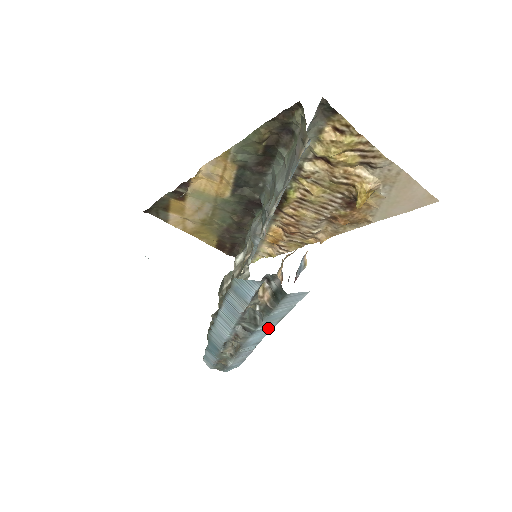
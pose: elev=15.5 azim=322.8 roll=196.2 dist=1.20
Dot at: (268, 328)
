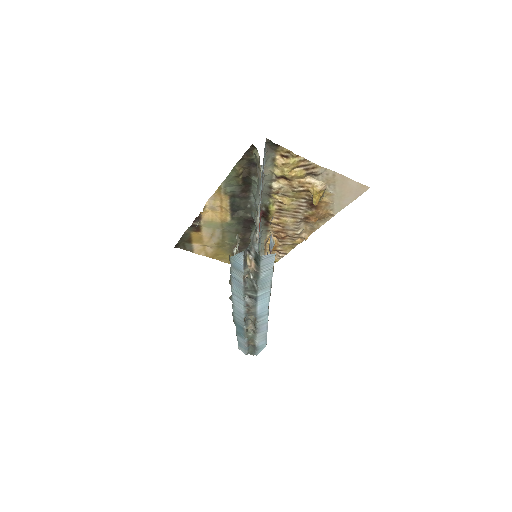
Dot at: (266, 294)
